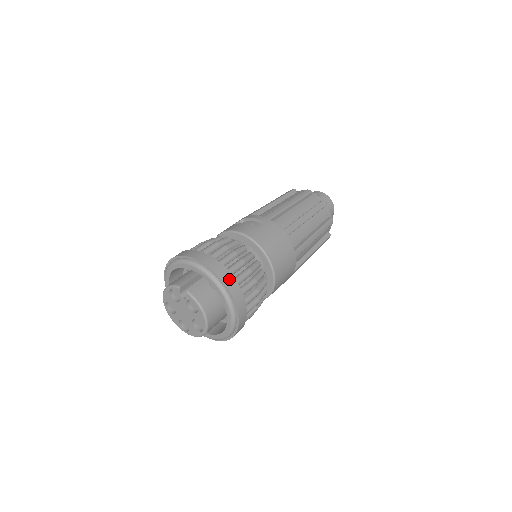
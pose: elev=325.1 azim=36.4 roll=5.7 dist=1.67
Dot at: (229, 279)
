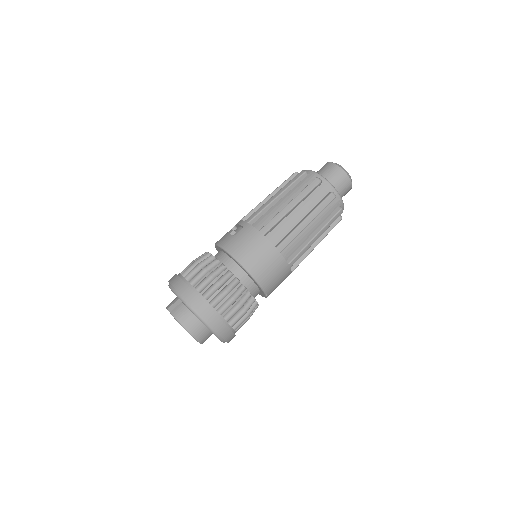
Dot at: (193, 297)
